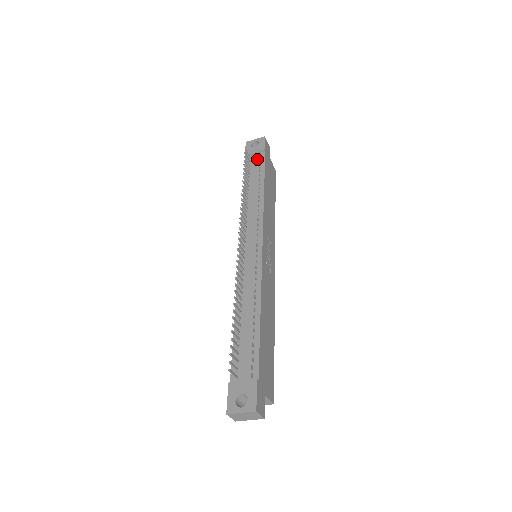
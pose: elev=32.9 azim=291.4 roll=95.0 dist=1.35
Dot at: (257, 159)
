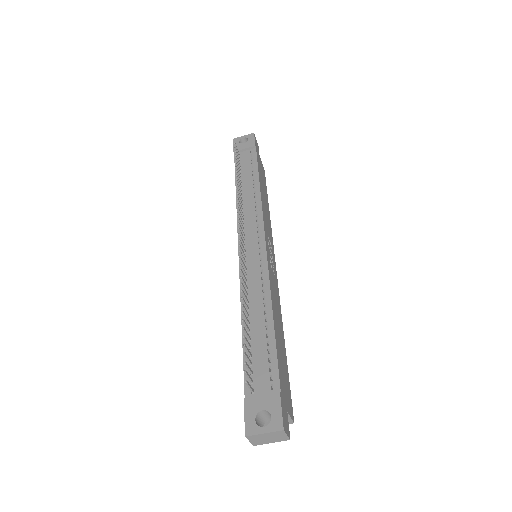
Dot at: (248, 155)
